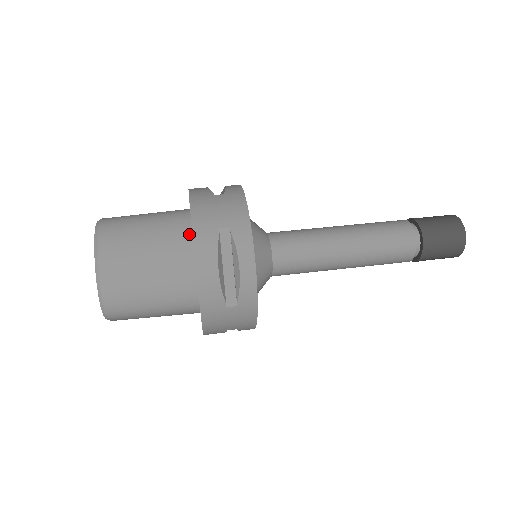
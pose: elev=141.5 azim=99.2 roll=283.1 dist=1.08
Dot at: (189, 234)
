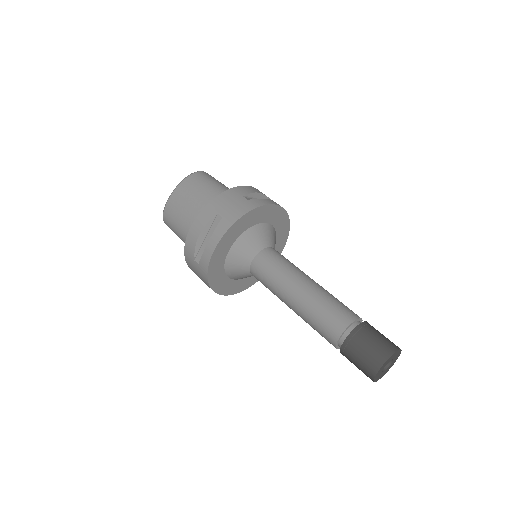
Dot at: occluded
